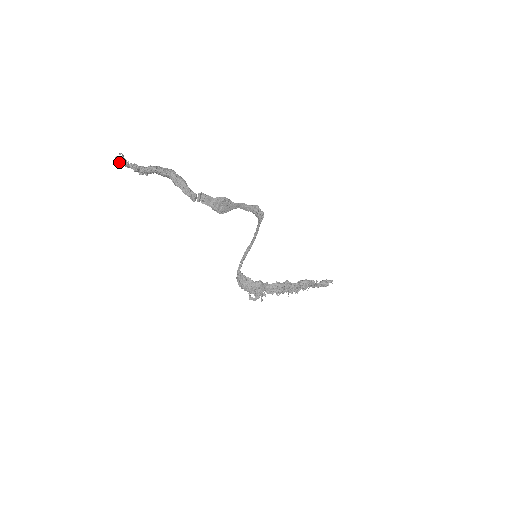
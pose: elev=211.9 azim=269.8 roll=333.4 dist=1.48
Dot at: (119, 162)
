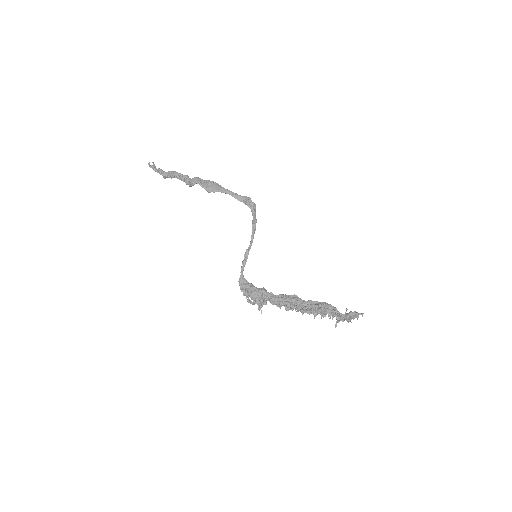
Dot at: (150, 167)
